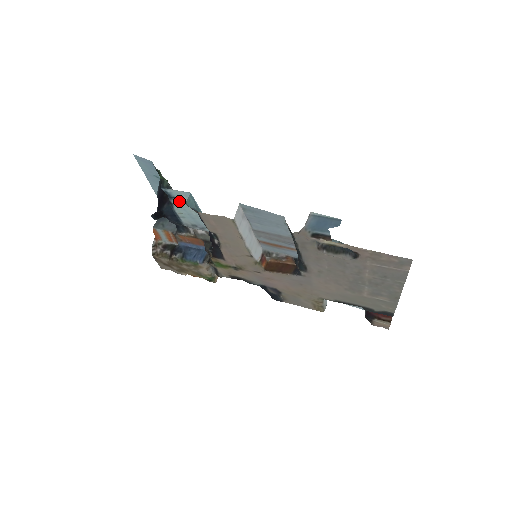
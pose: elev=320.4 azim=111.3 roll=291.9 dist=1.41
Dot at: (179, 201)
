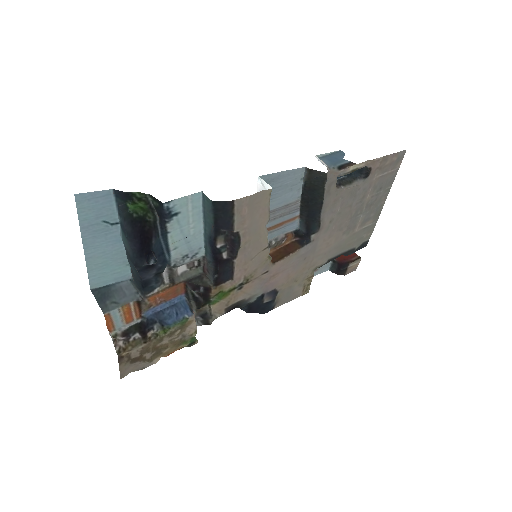
Dot at: (179, 218)
